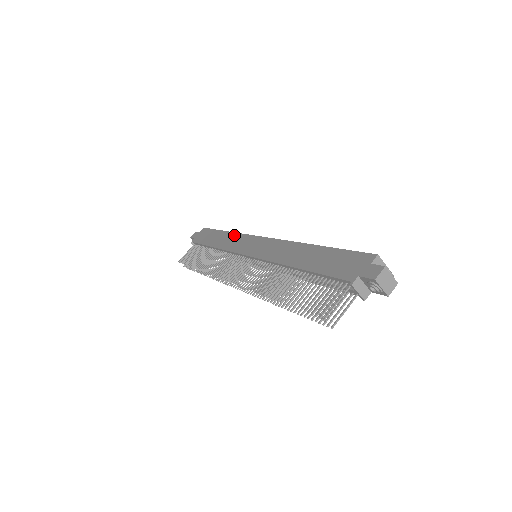
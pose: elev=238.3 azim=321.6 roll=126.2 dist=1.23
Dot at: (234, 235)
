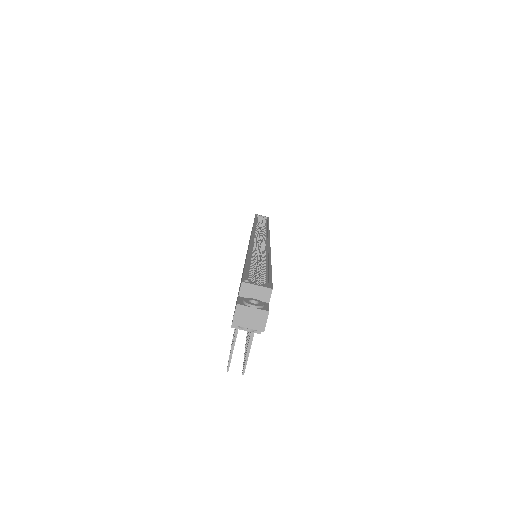
Dot at: occluded
